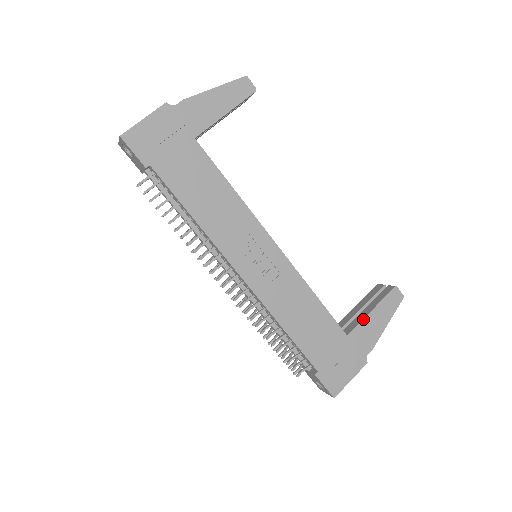
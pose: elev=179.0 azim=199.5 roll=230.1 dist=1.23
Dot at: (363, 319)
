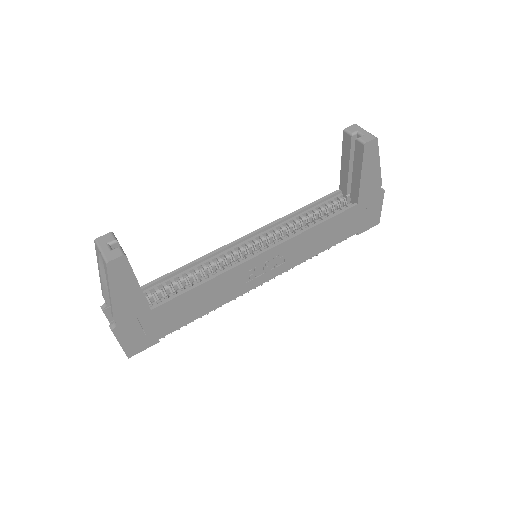
Dot at: (359, 187)
